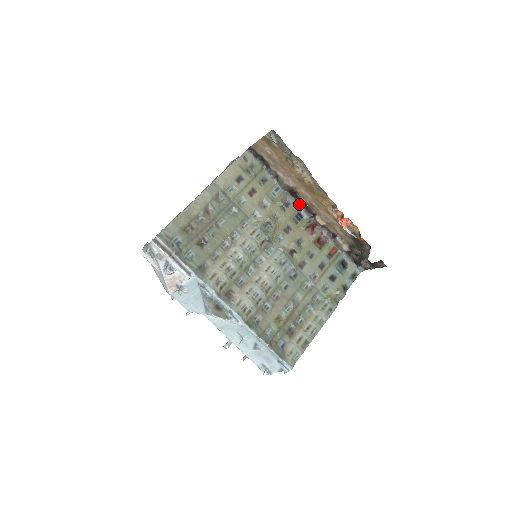
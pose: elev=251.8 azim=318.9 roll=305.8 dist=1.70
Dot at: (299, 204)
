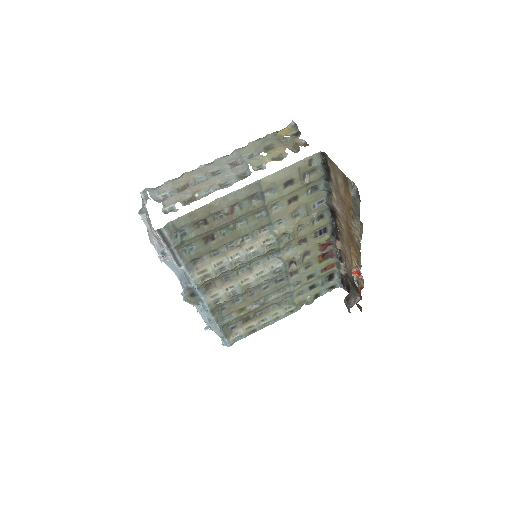
Dot at: (331, 222)
